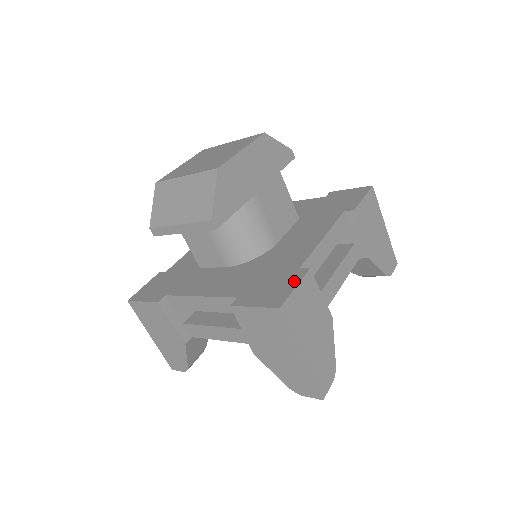
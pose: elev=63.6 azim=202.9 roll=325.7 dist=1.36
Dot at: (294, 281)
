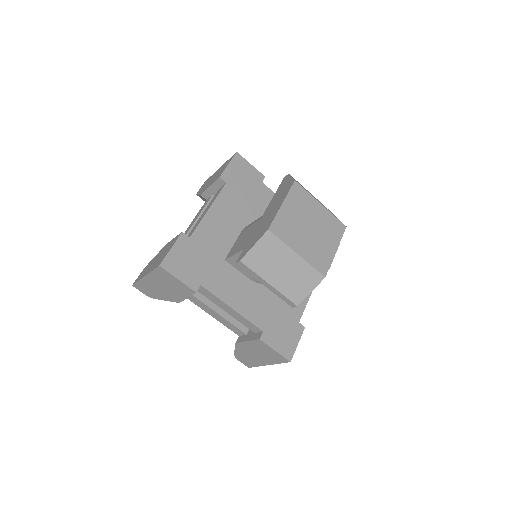
Dot at: (297, 337)
